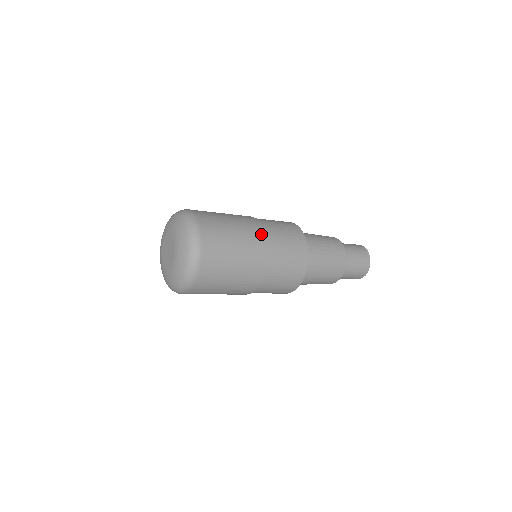
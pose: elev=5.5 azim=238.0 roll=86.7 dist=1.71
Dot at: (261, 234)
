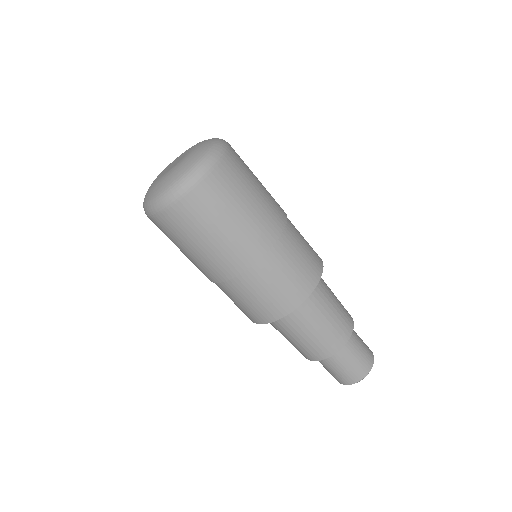
Dot at: (282, 209)
